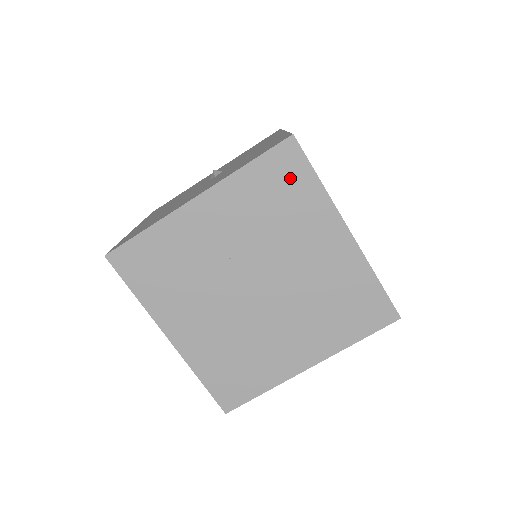
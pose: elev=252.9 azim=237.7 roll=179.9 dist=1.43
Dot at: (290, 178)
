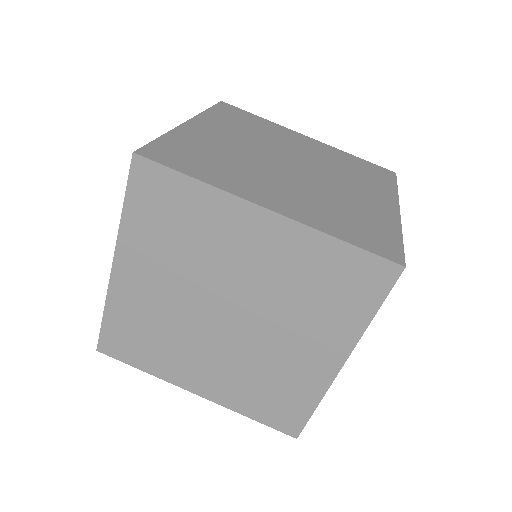
Dot at: (166, 196)
